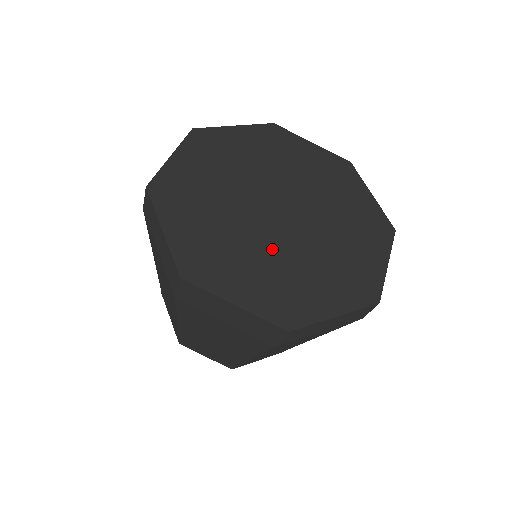
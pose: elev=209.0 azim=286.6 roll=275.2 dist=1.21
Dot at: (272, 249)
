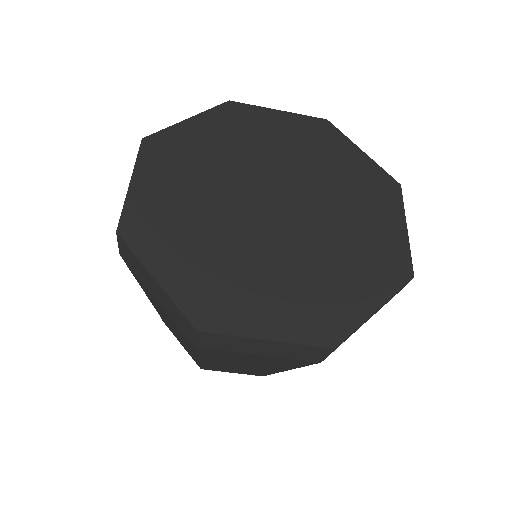
Dot at: (282, 257)
